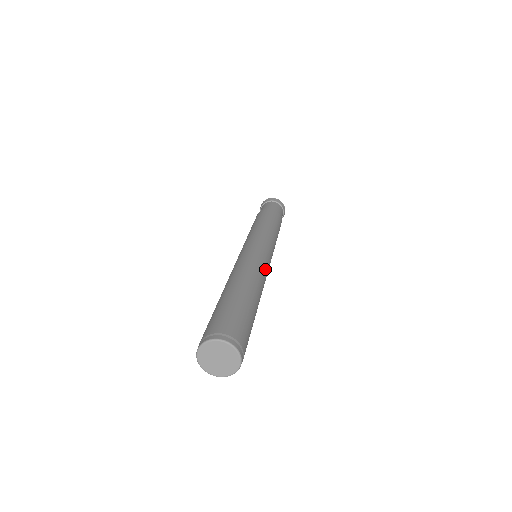
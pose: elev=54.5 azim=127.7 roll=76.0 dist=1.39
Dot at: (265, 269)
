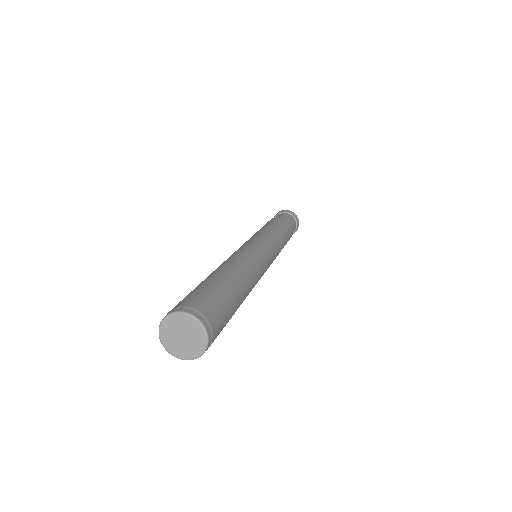
Dot at: (261, 265)
